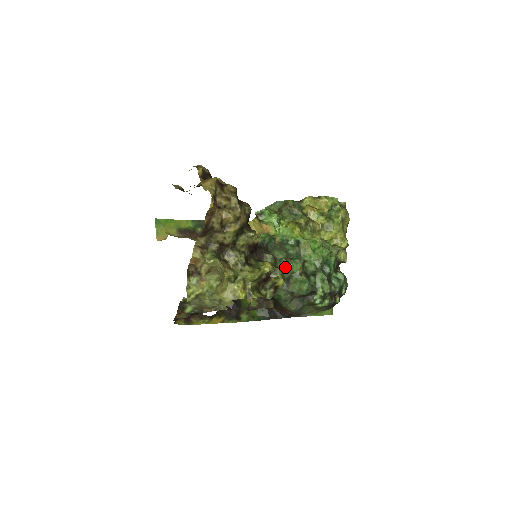
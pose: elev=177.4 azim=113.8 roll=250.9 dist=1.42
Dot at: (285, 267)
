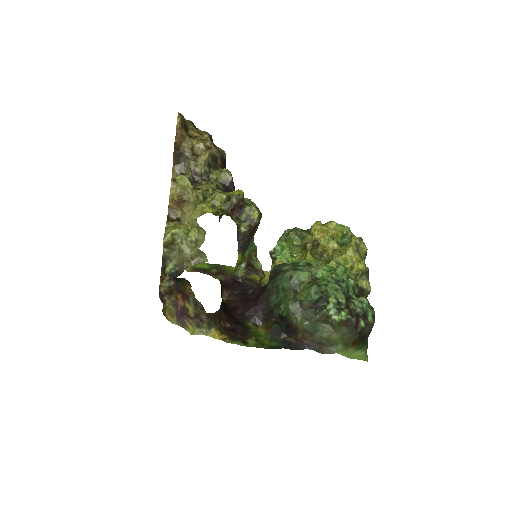
Dot at: (291, 275)
